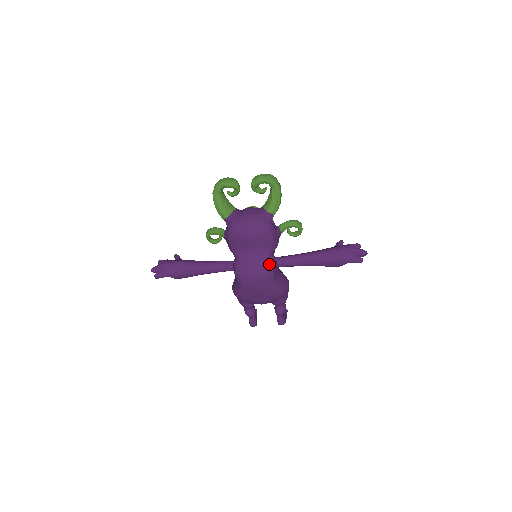
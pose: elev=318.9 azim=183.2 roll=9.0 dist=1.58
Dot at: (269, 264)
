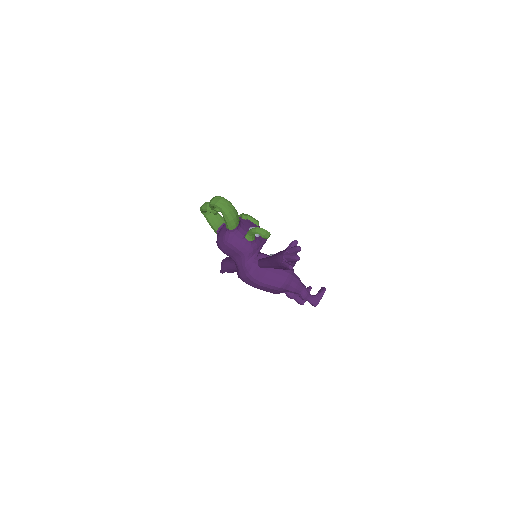
Dot at: (247, 269)
